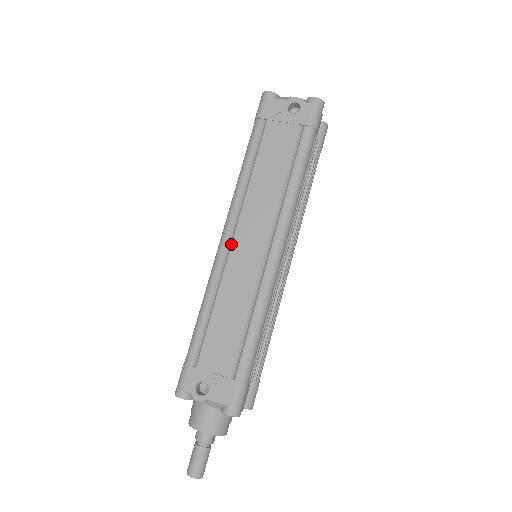
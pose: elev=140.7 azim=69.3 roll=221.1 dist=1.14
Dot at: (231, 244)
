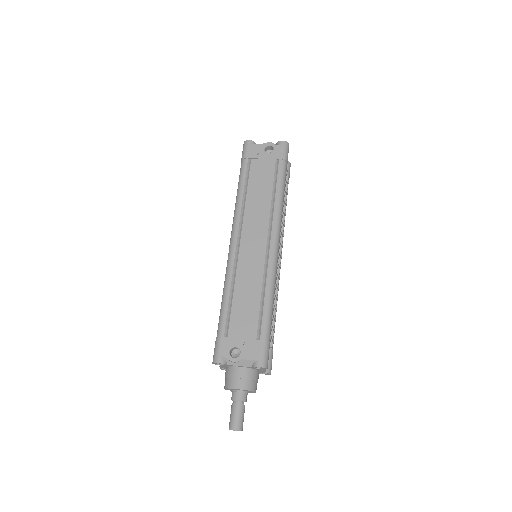
Dot at: (239, 245)
